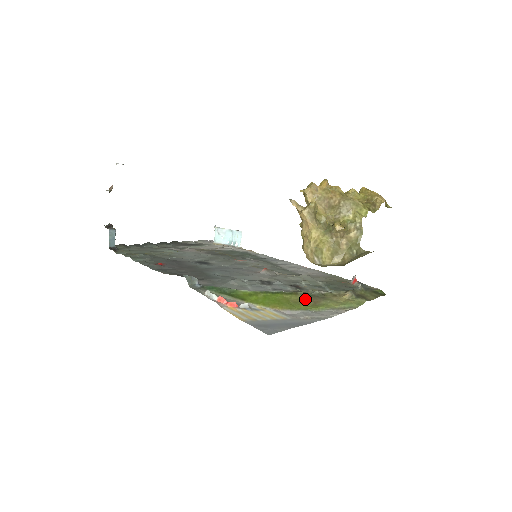
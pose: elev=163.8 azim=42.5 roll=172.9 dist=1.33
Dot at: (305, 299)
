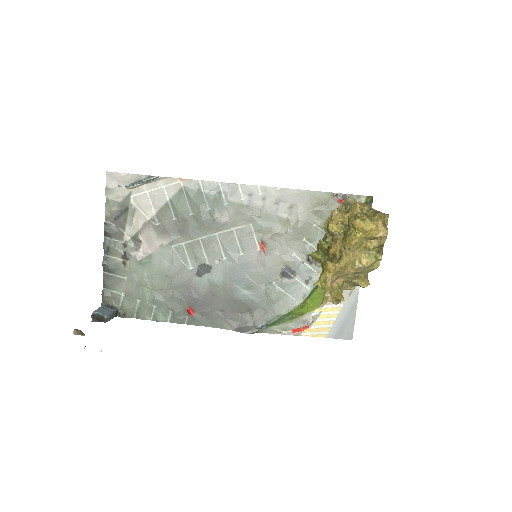
Dot at: occluded
